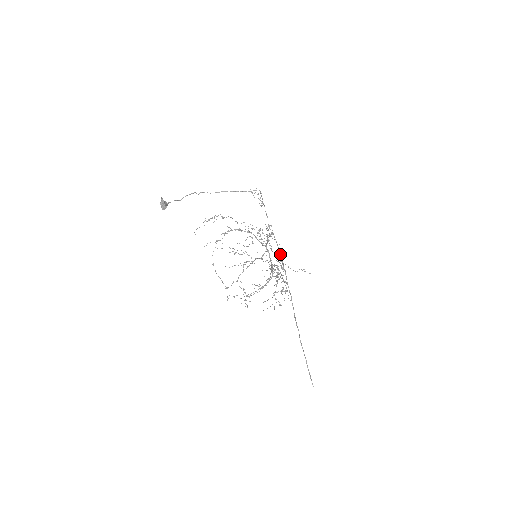
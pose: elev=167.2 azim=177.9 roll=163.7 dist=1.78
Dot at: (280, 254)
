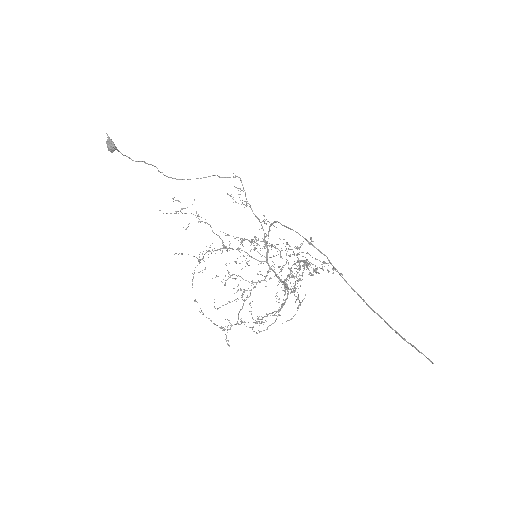
Dot at: (289, 228)
